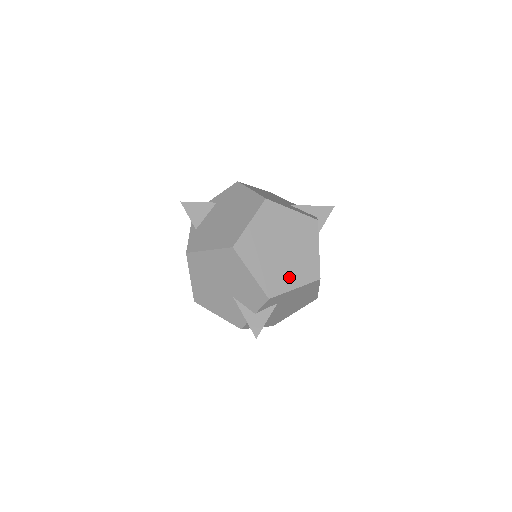
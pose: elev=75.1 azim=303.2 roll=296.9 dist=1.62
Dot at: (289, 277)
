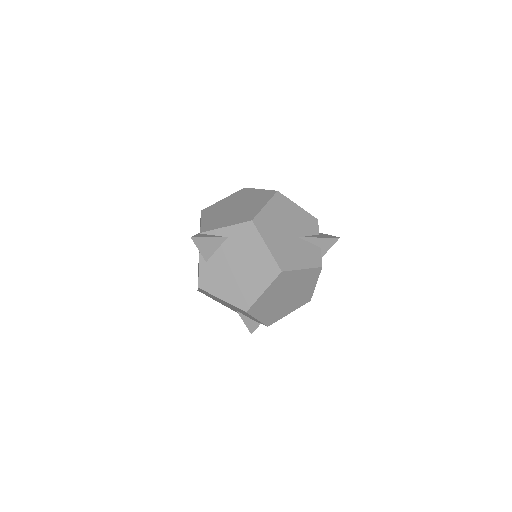
Dot at: (287, 310)
